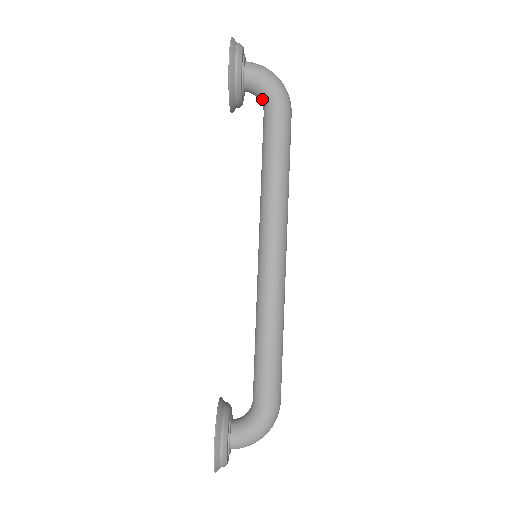
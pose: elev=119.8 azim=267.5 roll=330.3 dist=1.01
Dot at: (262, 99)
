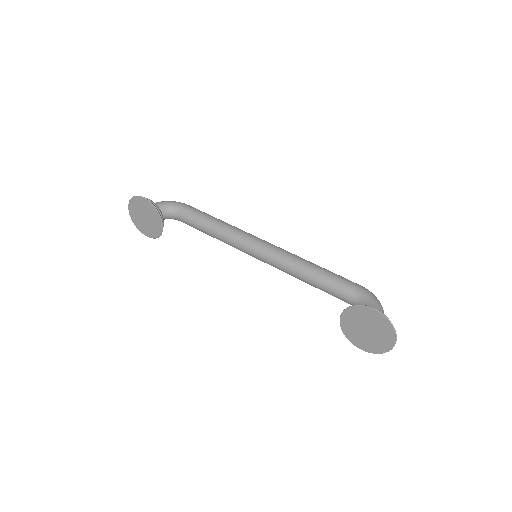
Dot at: (172, 211)
